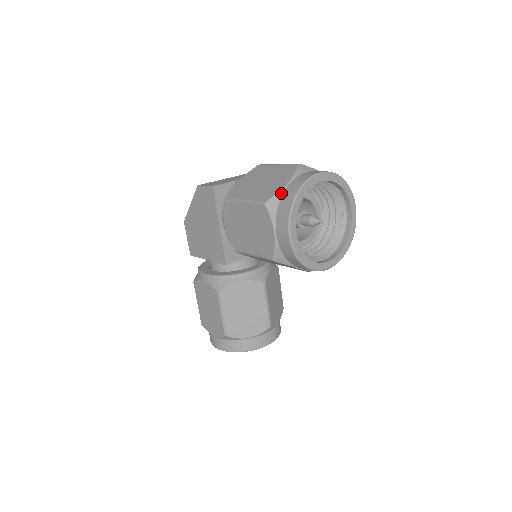
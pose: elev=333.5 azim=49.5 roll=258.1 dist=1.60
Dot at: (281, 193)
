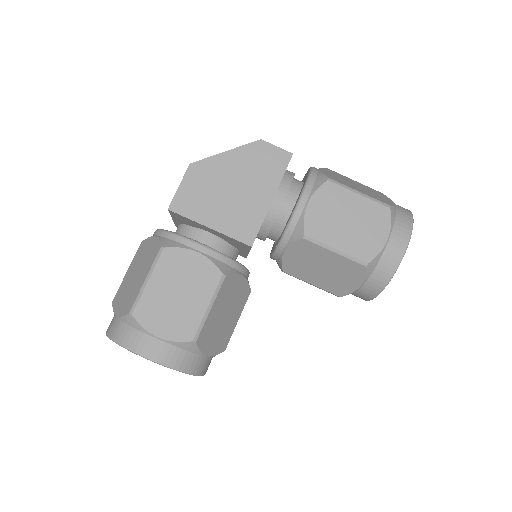
Dot at: (395, 207)
